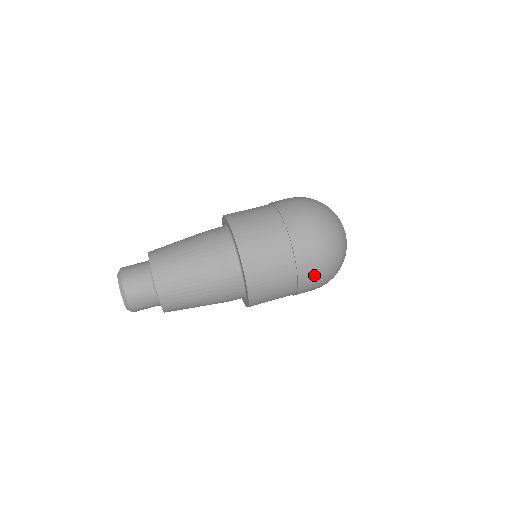
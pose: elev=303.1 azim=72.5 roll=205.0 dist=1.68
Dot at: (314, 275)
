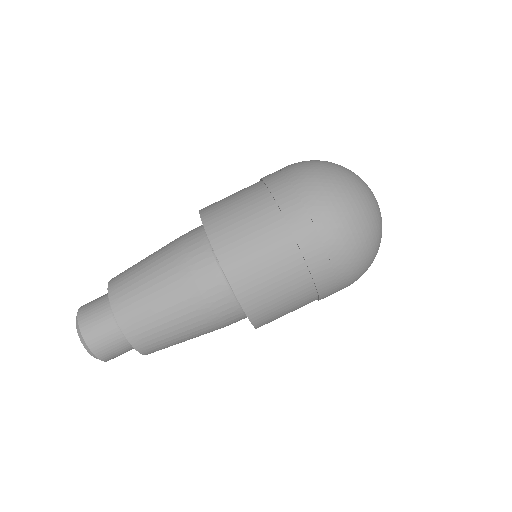
Dot at: occluded
